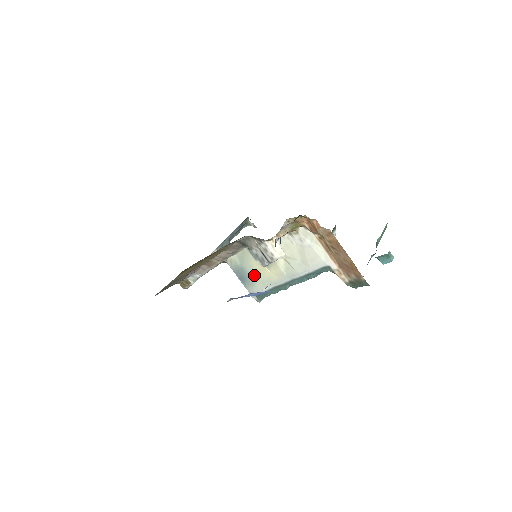
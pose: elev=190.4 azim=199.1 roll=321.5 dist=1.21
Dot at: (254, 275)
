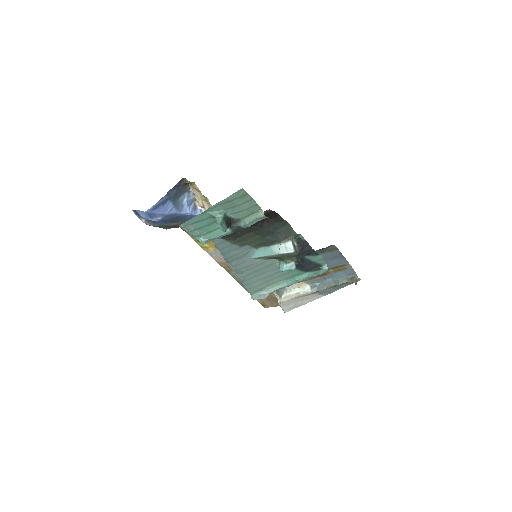
Dot at: occluded
